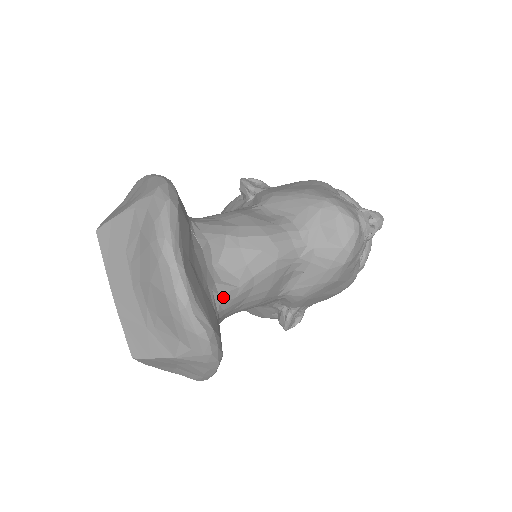
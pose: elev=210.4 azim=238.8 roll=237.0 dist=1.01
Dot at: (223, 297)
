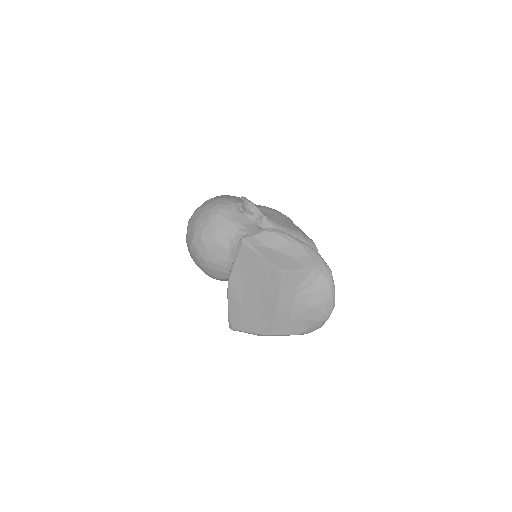
Dot at: occluded
